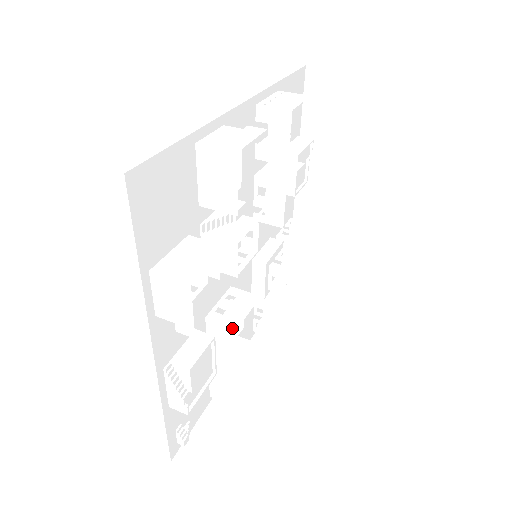
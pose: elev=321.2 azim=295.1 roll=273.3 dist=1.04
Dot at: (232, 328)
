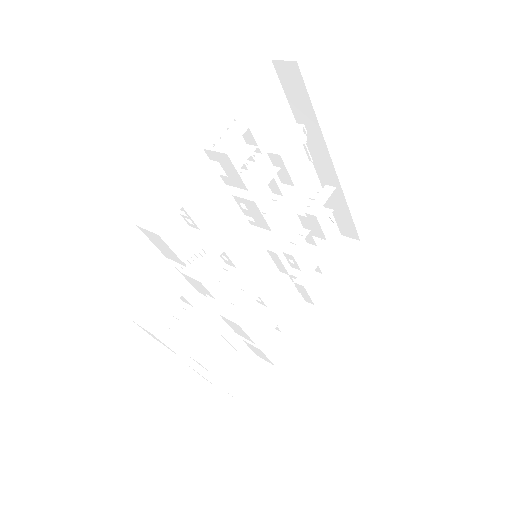
Dot at: (236, 324)
